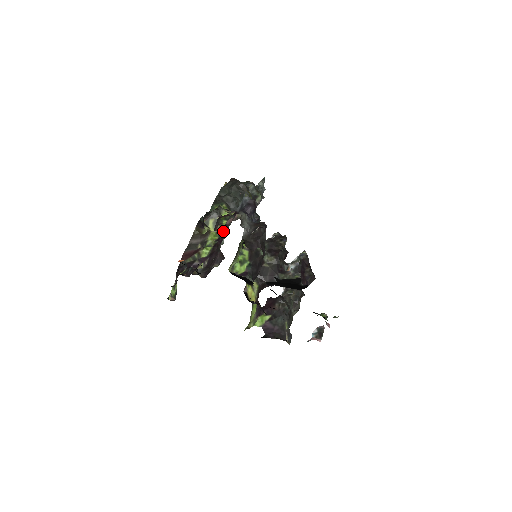
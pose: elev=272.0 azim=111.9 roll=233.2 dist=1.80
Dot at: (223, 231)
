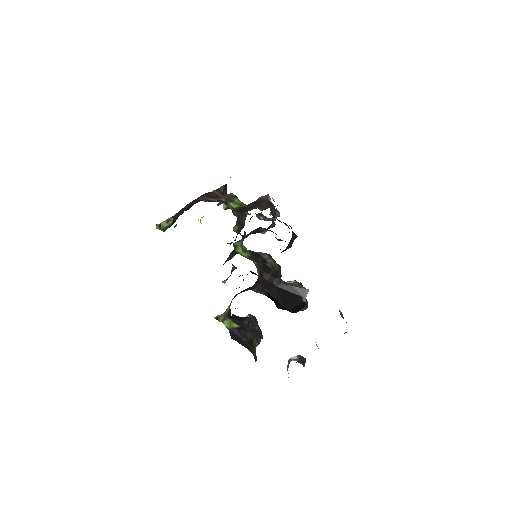
Dot at: (261, 198)
